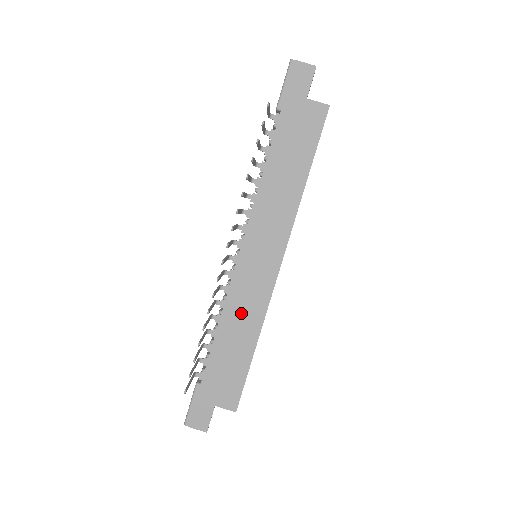
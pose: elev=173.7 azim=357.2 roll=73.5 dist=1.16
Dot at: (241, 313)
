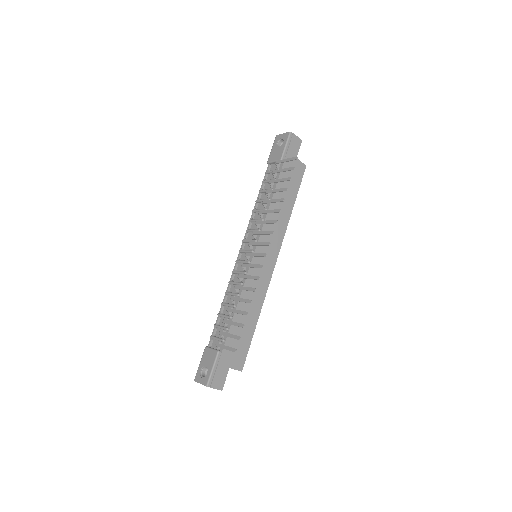
Dot at: (252, 295)
